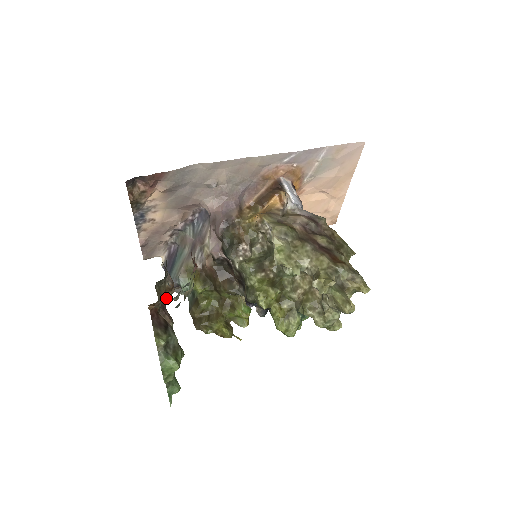
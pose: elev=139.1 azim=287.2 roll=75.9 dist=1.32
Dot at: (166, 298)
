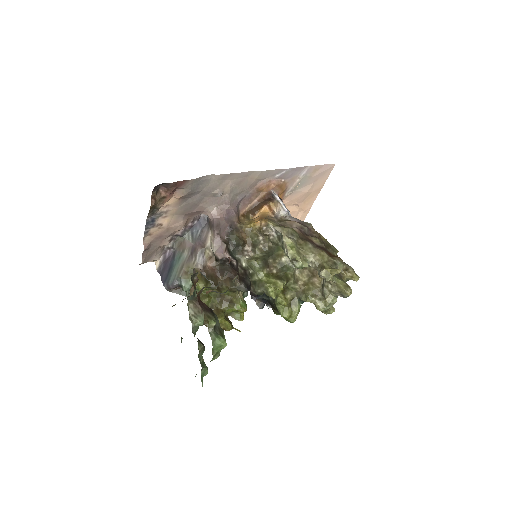
Dot at: (191, 291)
